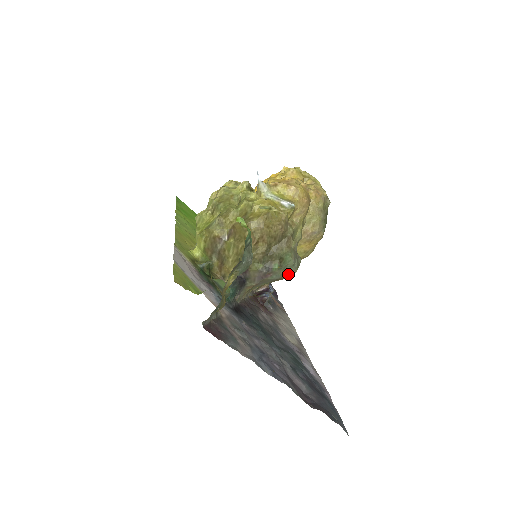
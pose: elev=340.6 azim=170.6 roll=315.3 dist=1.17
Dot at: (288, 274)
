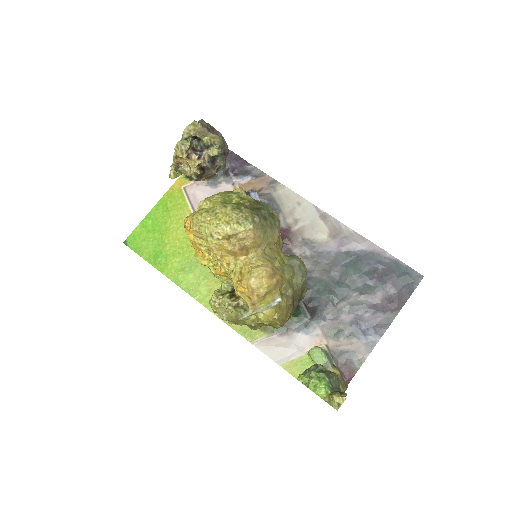
Dot at: (306, 276)
